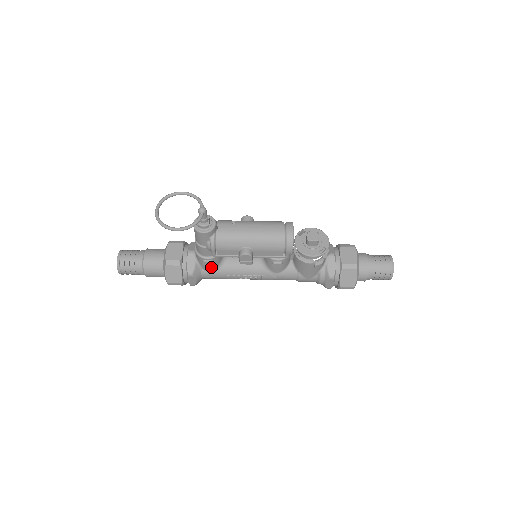
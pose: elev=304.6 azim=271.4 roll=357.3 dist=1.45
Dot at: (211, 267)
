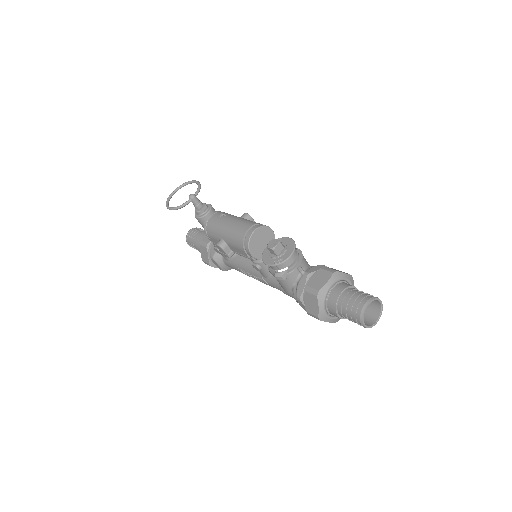
Dot at: occluded
